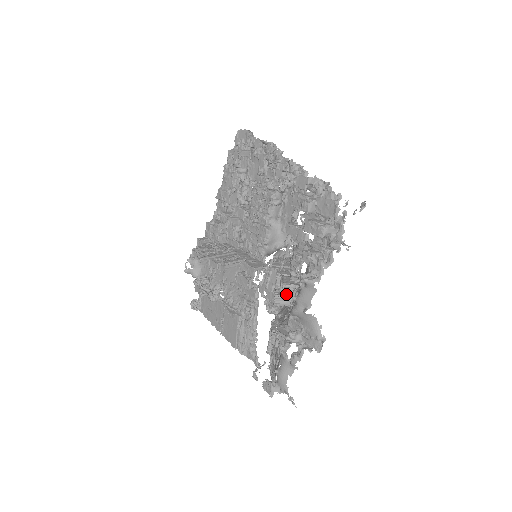
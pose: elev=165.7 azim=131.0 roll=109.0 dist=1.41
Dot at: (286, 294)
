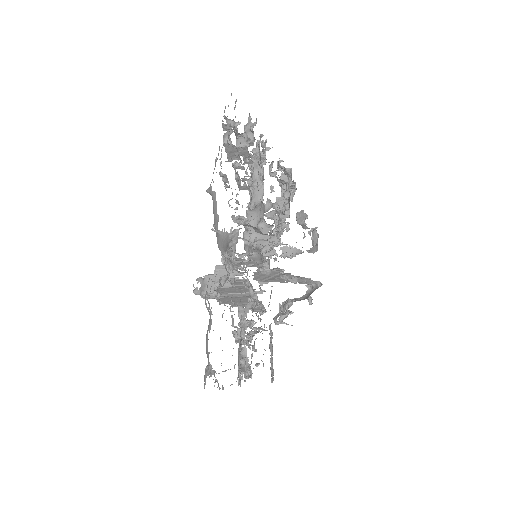
Dot at: (231, 244)
